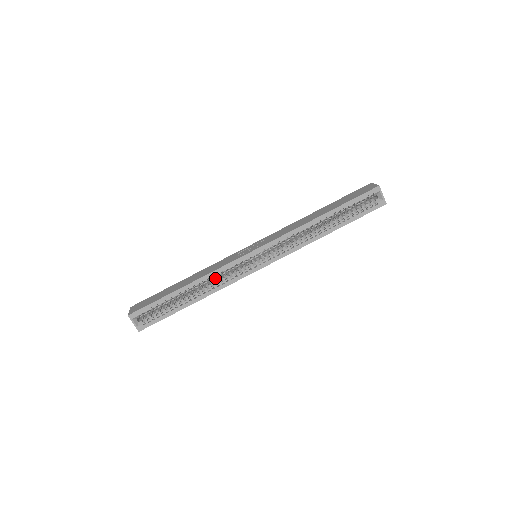
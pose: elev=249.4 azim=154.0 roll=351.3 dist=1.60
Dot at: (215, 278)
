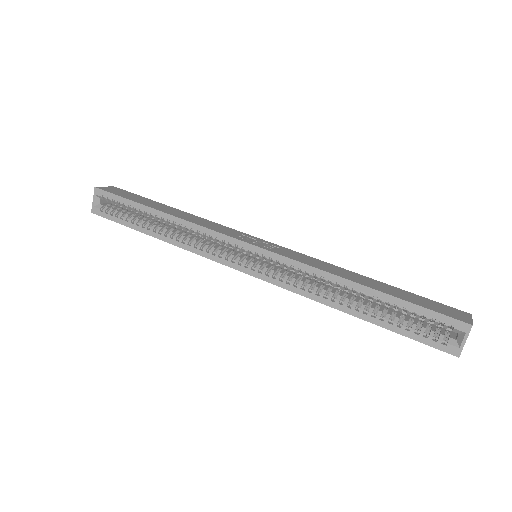
Dot at: (202, 237)
